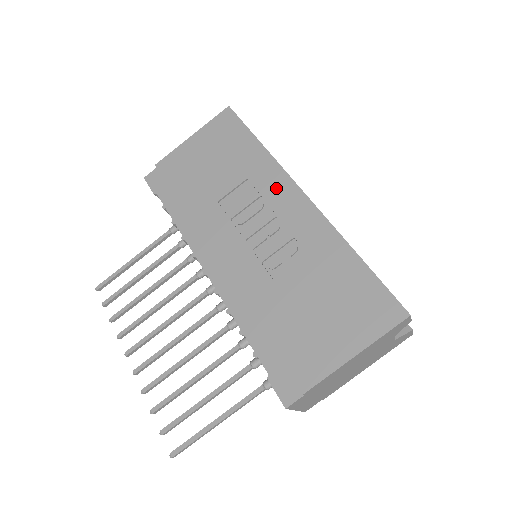
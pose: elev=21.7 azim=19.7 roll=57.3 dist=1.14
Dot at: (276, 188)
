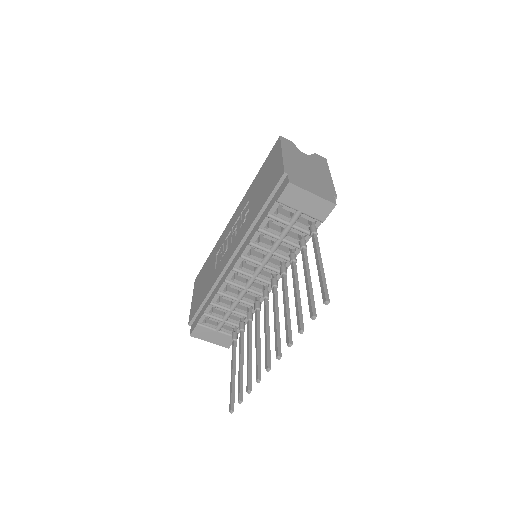
Dot at: (225, 234)
